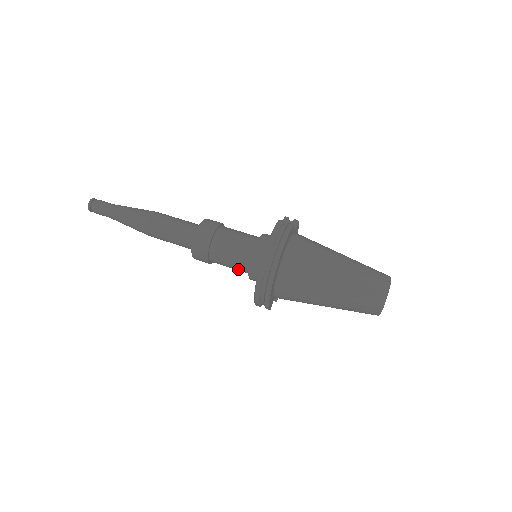
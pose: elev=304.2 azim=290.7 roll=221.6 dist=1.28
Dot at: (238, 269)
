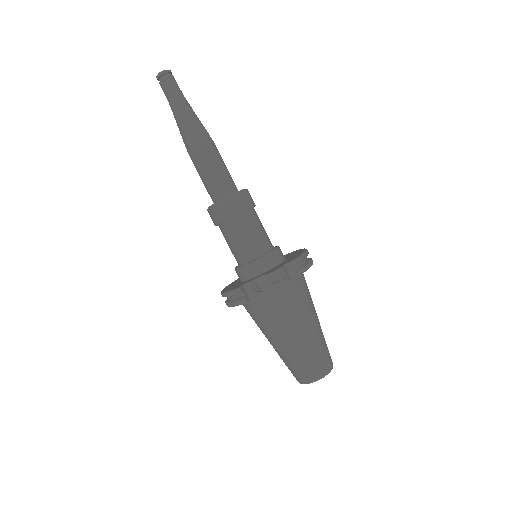
Dot at: occluded
